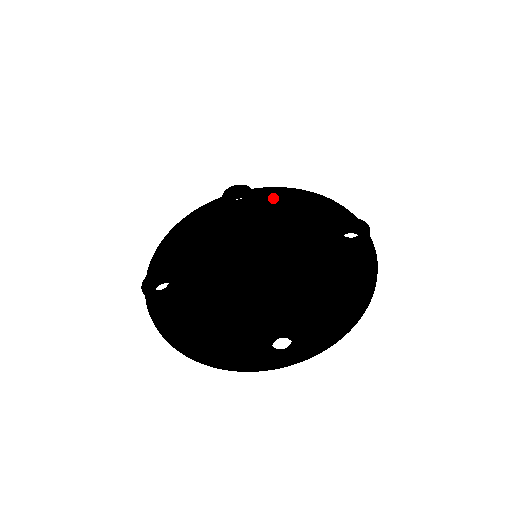
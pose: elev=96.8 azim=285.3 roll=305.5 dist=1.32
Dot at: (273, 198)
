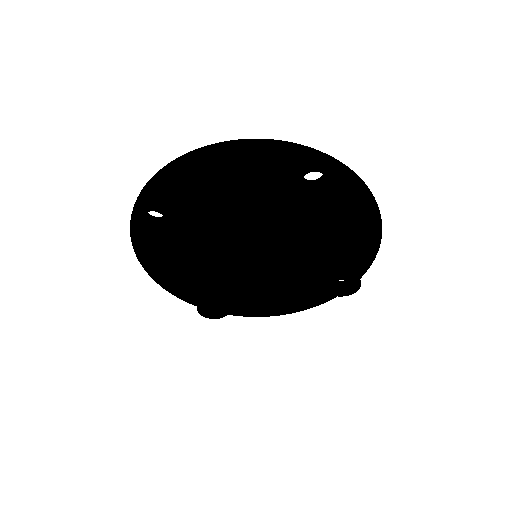
Dot at: (216, 229)
